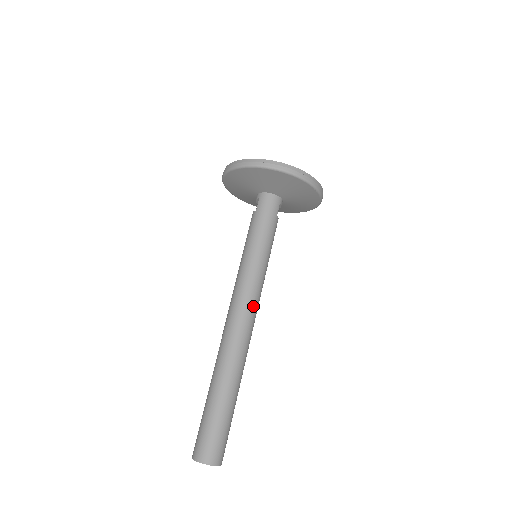
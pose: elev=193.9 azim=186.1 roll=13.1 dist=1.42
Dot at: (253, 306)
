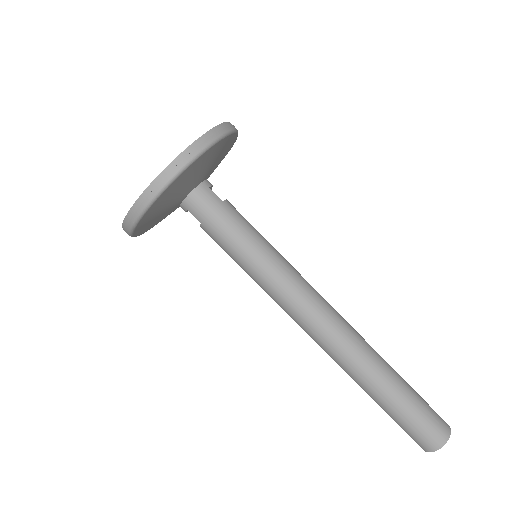
Dot at: (315, 301)
